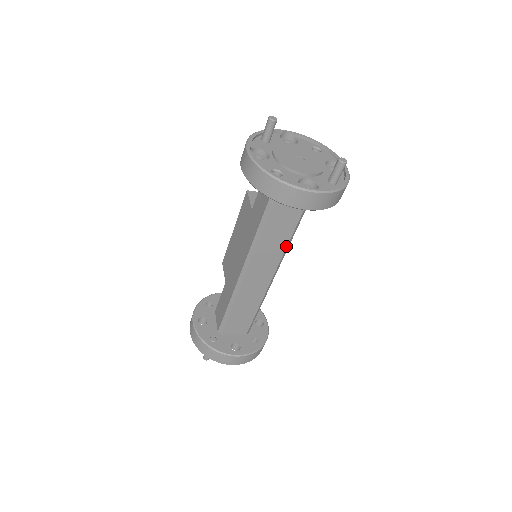
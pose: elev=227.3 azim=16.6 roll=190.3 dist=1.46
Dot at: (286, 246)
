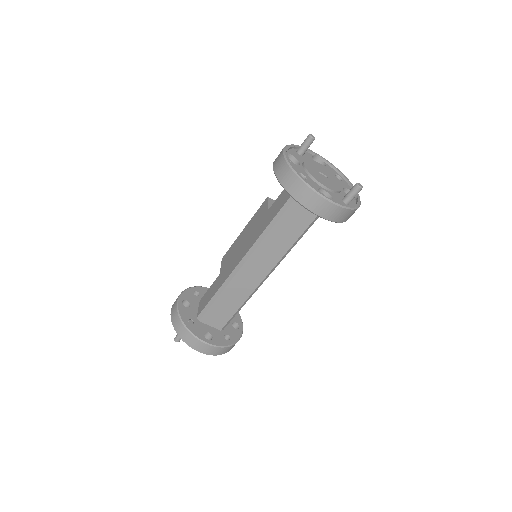
Dot at: (287, 251)
